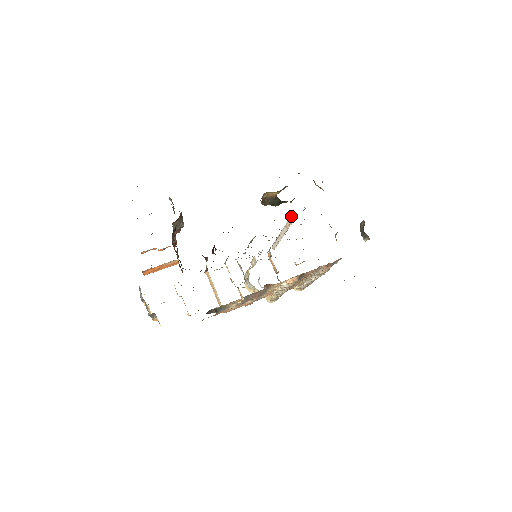
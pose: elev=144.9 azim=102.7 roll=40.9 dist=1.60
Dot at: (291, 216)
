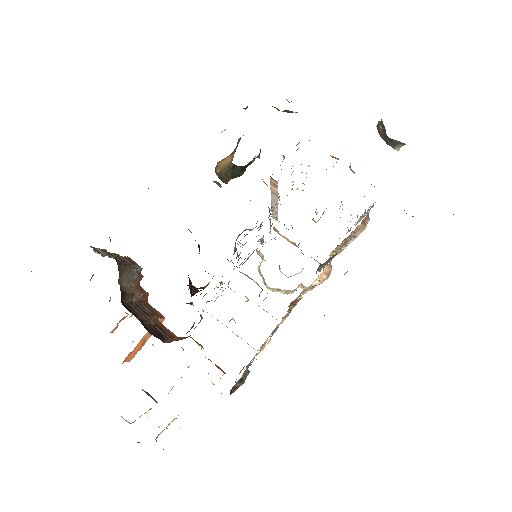
Dot at: (270, 180)
